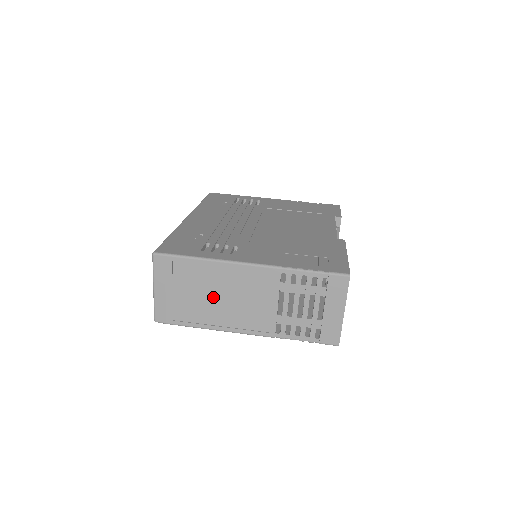
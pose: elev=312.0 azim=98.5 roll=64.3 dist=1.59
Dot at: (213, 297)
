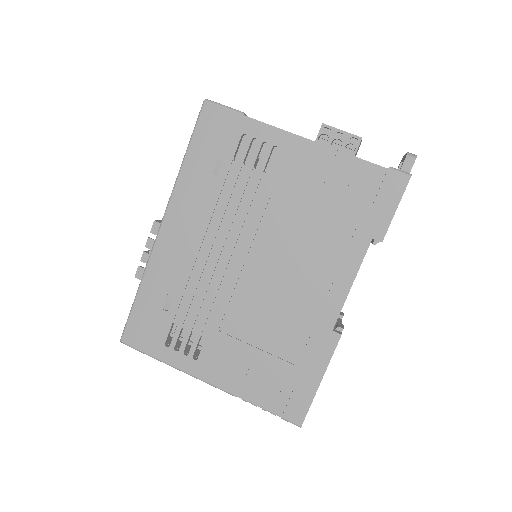
Dot at: occluded
